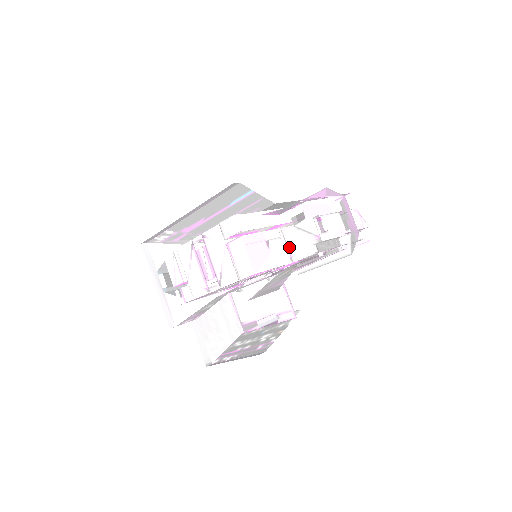
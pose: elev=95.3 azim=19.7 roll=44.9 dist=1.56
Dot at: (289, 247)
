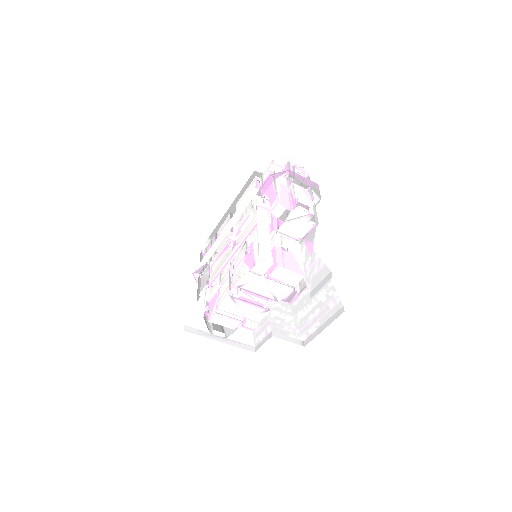
Dot at: (290, 235)
